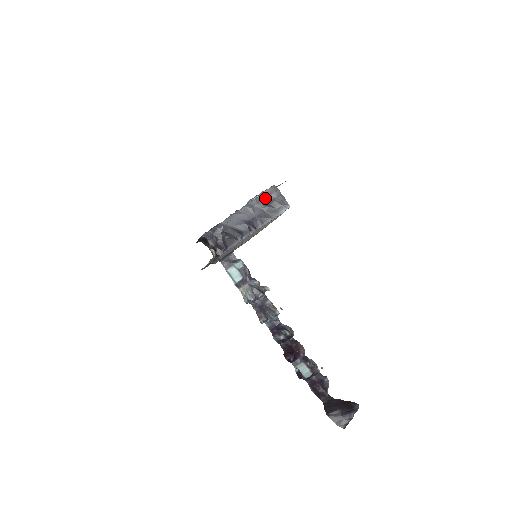
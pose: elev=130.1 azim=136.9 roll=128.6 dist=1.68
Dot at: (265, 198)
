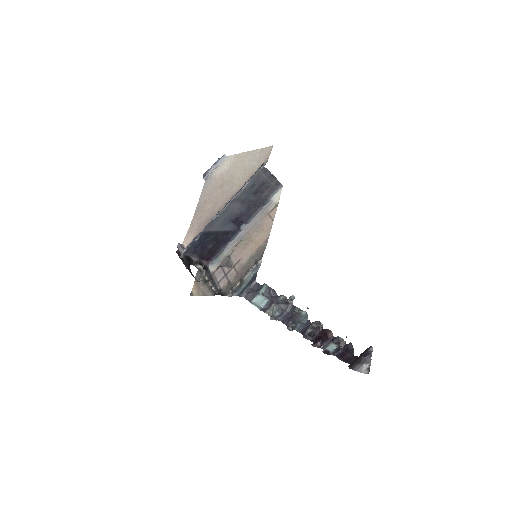
Dot at: (253, 185)
